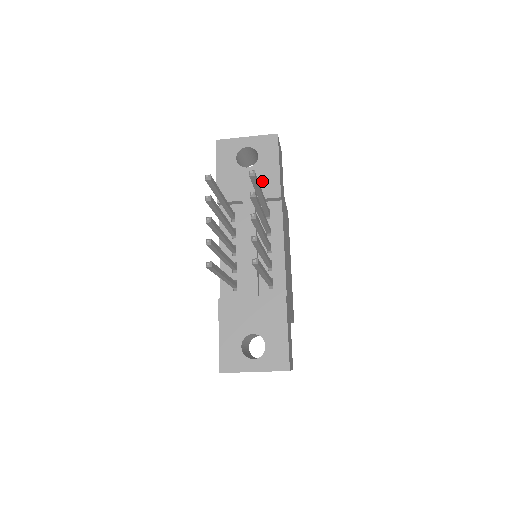
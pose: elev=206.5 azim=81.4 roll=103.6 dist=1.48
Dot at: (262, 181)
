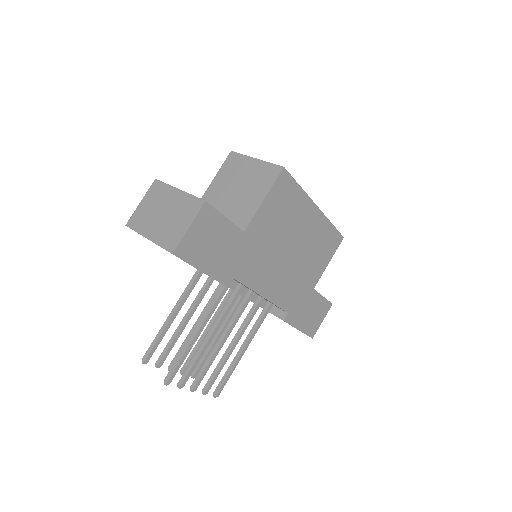
Dot at: occluded
